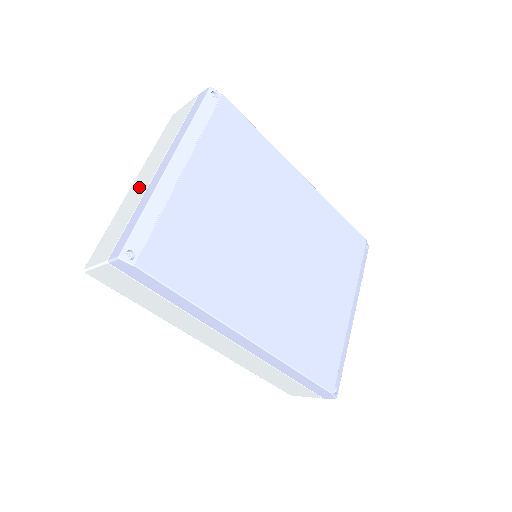
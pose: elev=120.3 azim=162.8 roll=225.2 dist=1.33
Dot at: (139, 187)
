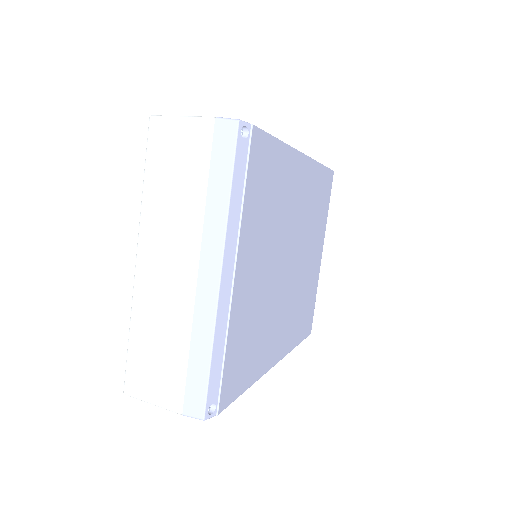
Dot at: (166, 288)
